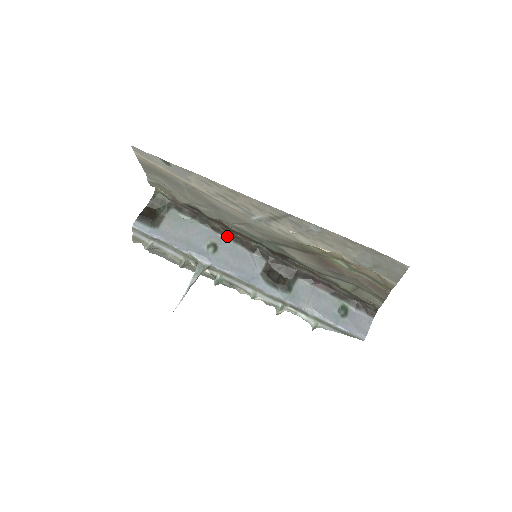
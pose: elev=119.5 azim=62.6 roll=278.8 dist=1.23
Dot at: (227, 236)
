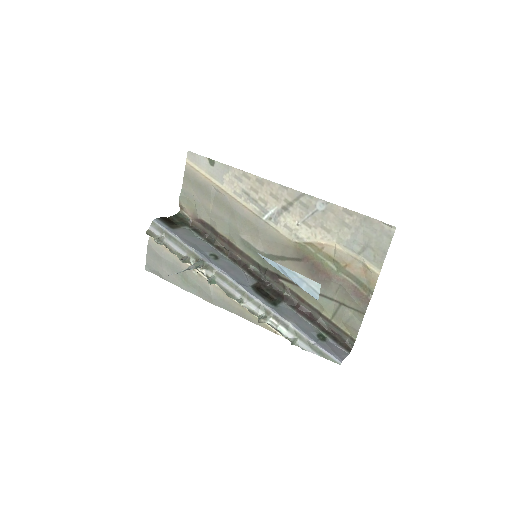
Dot at: (228, 256)
